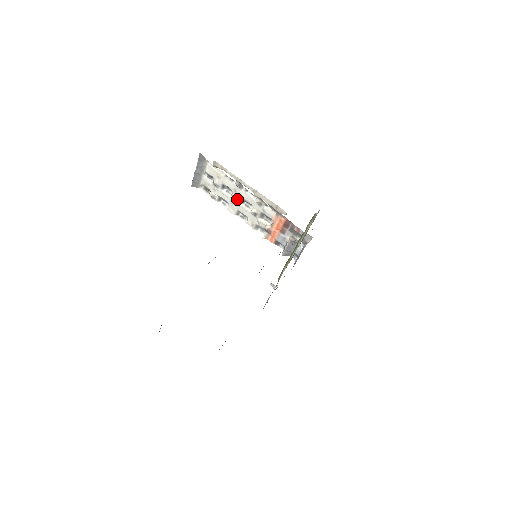
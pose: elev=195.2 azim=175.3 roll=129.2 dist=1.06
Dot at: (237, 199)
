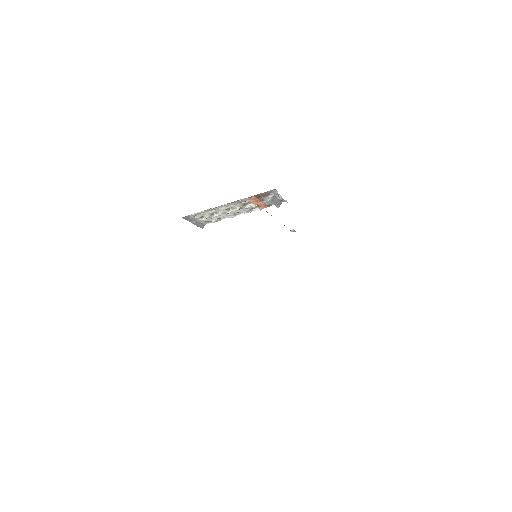
Dot at: (225, 212)
